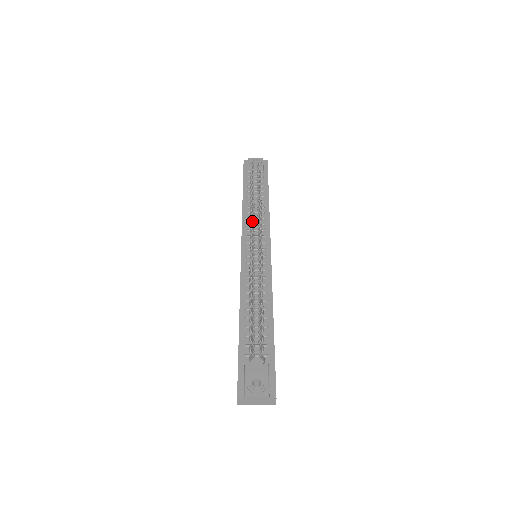
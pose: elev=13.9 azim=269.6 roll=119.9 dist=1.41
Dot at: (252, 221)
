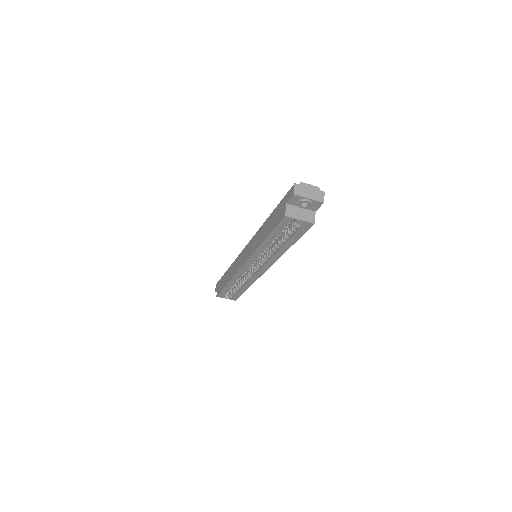
Dot at: occluded
